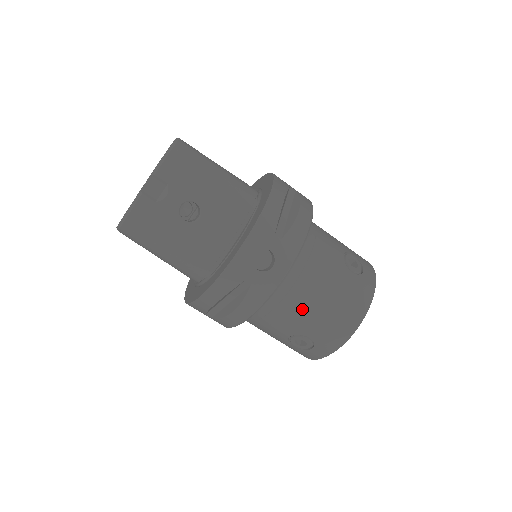
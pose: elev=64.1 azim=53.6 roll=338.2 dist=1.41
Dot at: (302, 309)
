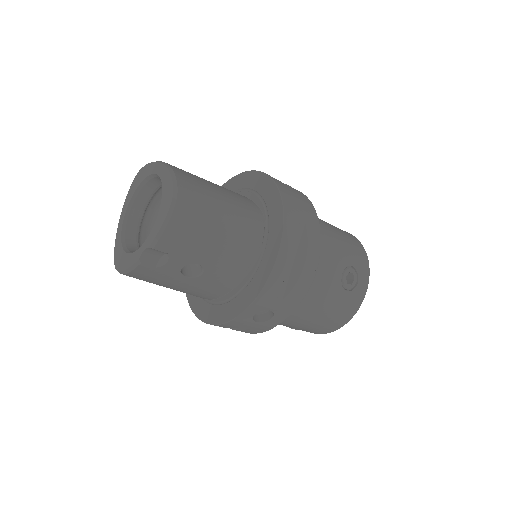
Dot at: (294, 323)
